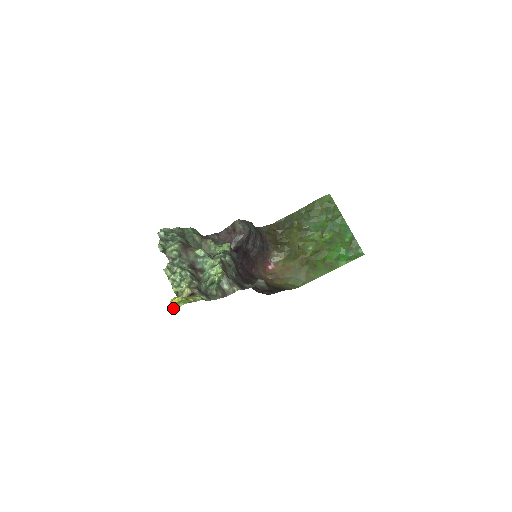
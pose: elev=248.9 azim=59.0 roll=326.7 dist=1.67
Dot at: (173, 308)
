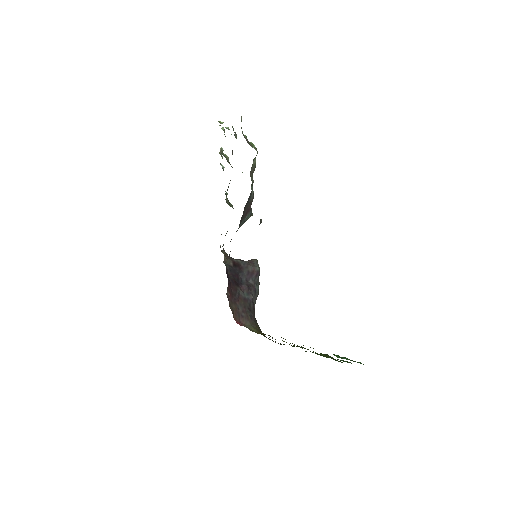
Dot at: occluded
